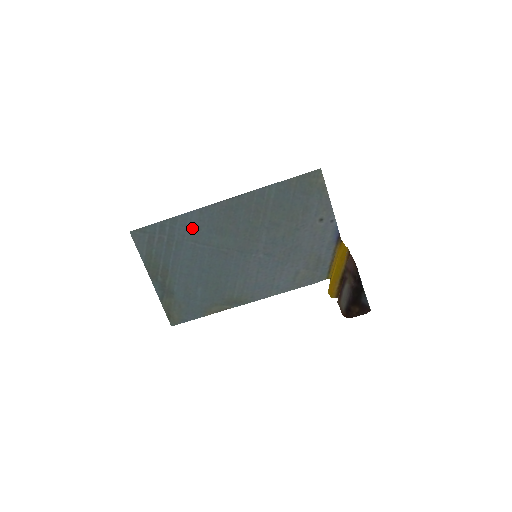
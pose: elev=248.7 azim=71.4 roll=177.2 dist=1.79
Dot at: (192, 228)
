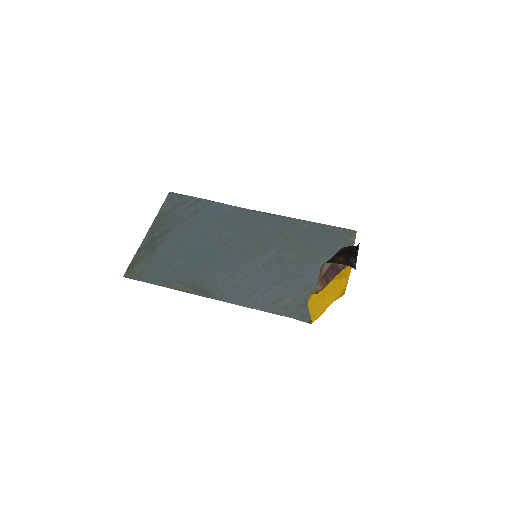
Dot at: (219, 215)
